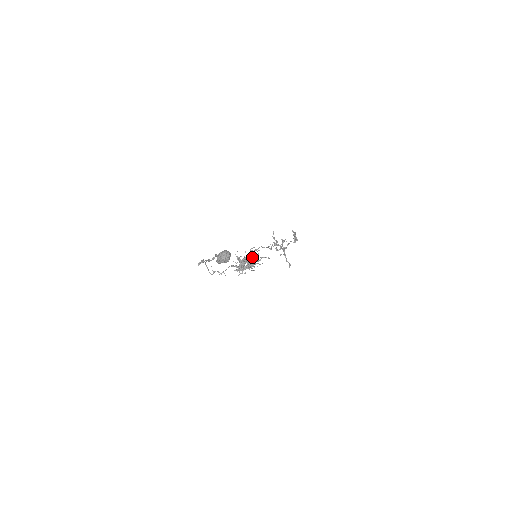
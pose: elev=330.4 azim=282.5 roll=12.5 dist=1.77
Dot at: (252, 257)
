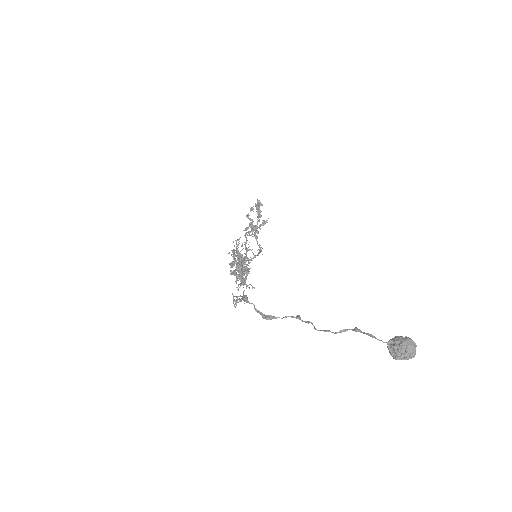
Dot at: occluded
